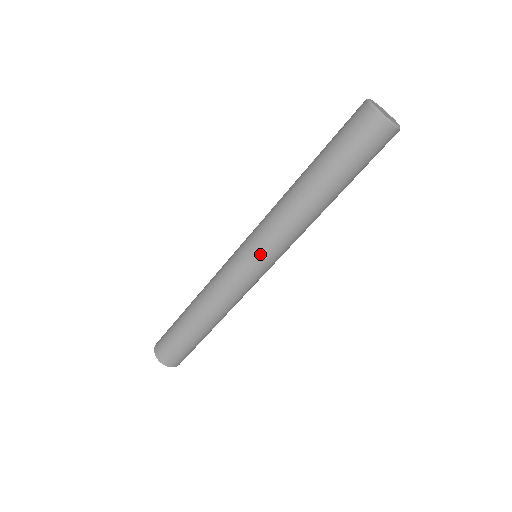
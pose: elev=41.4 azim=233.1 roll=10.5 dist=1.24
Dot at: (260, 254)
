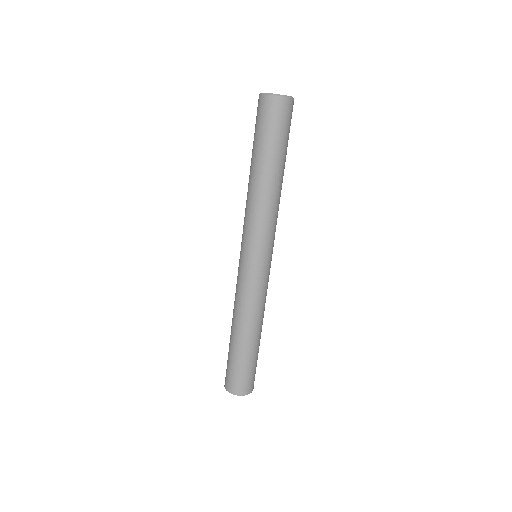
Dot at: (250, 247)
